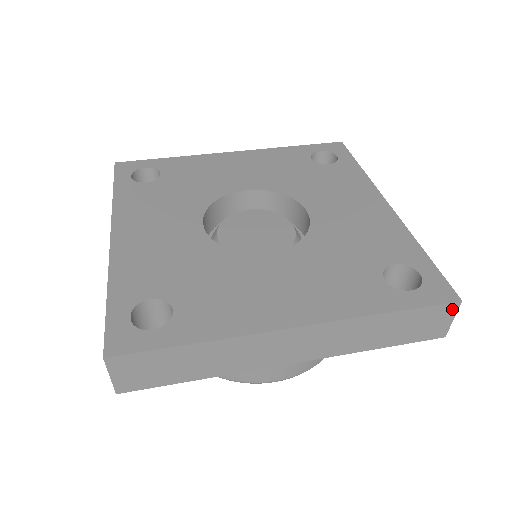
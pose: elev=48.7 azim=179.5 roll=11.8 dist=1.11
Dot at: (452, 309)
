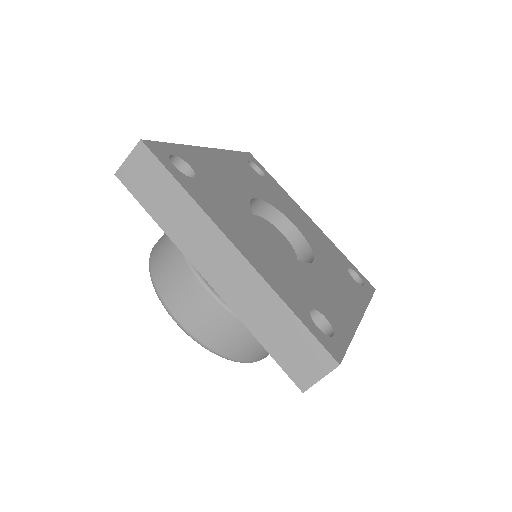
Dot at: (328, 365)
